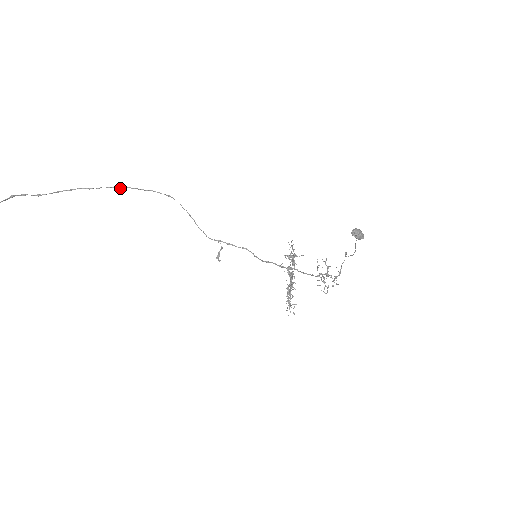
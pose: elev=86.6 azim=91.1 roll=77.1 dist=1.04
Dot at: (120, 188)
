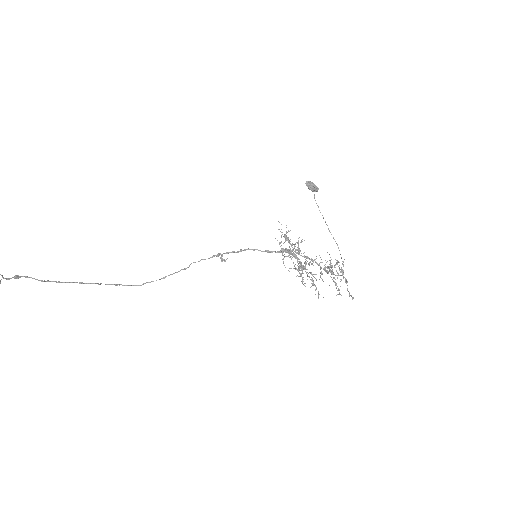
Dot at: (117, 285)
